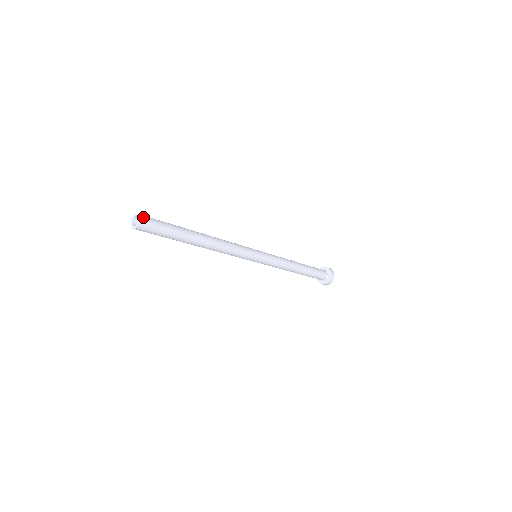
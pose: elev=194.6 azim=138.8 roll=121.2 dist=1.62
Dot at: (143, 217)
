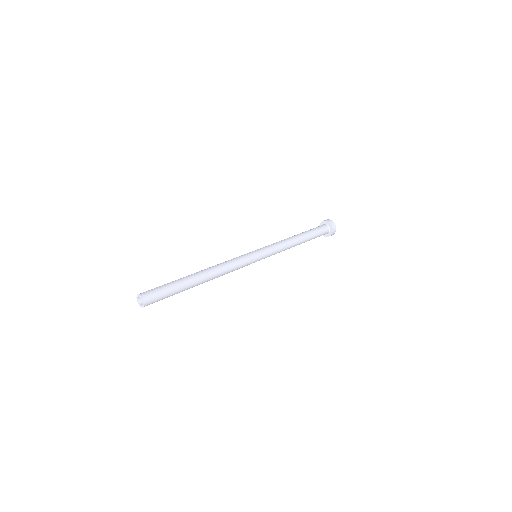
Dot at: (147, 299)
